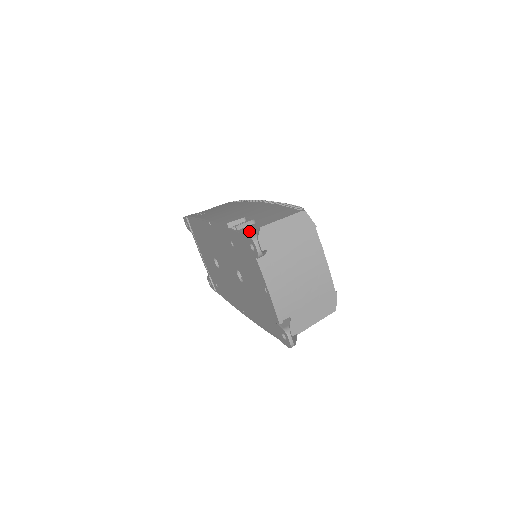
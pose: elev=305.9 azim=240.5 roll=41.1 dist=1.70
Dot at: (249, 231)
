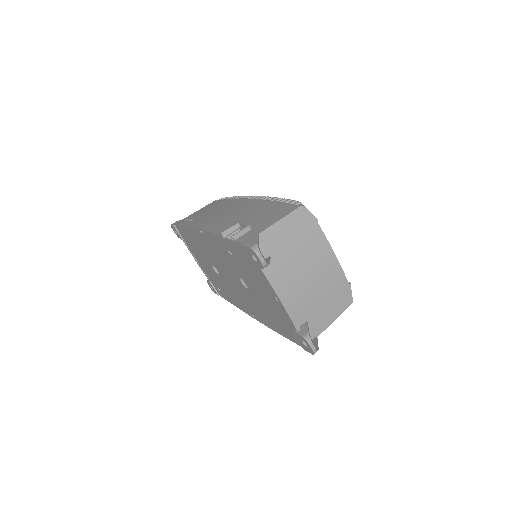
Dot at: (248, 240)
